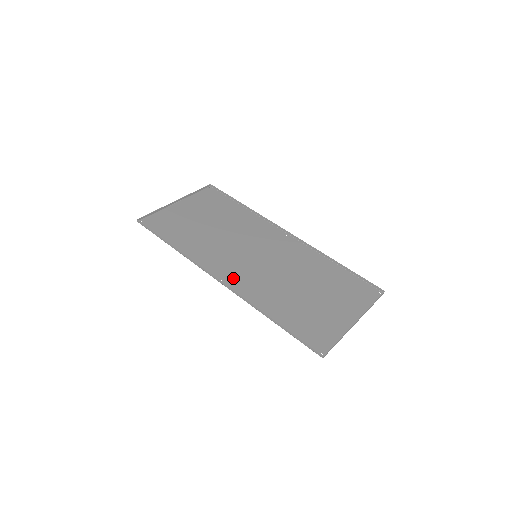
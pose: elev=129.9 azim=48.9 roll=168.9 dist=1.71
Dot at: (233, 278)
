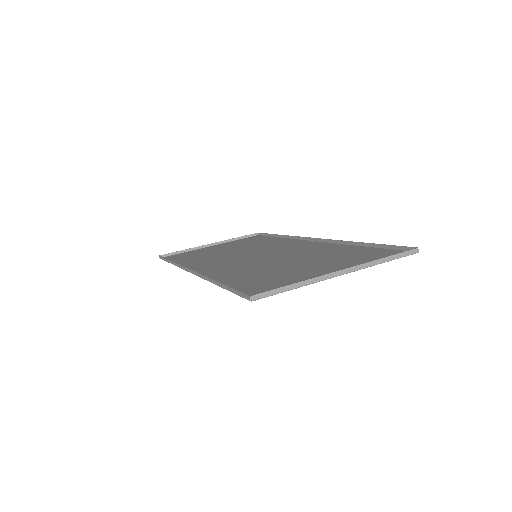
Dot at: (209, 269)
